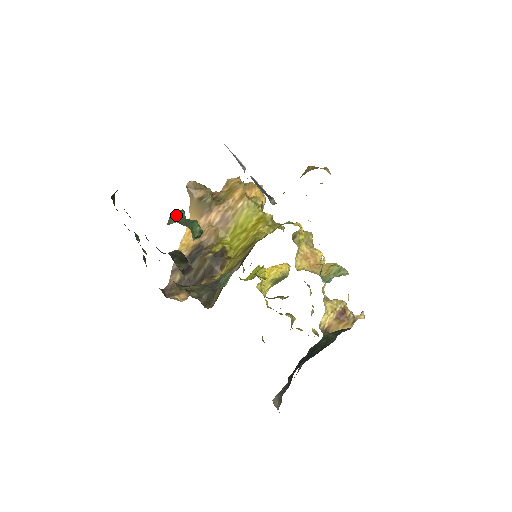
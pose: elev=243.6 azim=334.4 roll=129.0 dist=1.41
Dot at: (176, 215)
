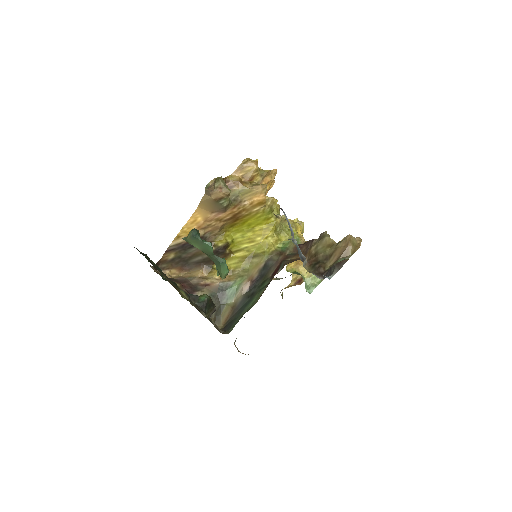
Dot at: (201, 244)
